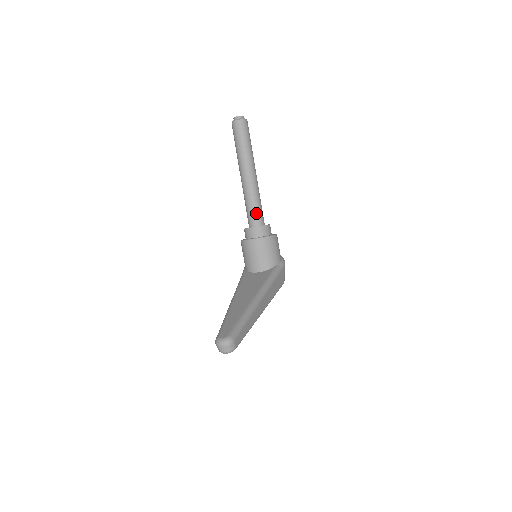
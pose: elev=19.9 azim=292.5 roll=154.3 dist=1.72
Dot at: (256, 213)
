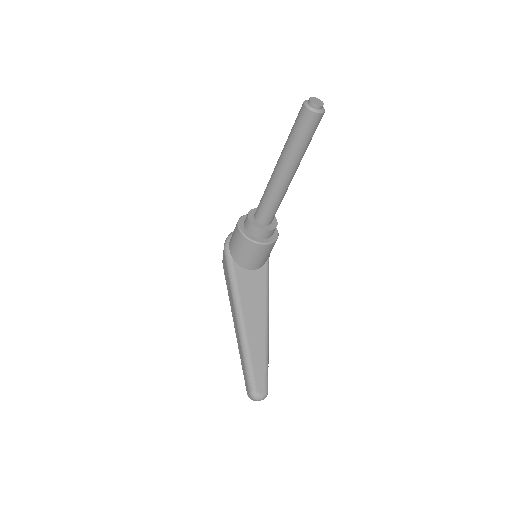
Dot at: (274, 213)
